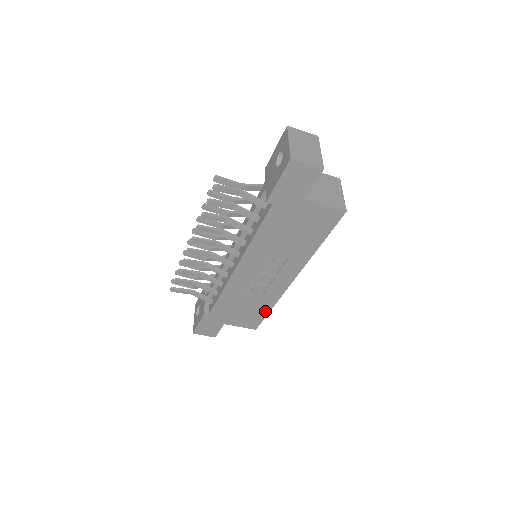
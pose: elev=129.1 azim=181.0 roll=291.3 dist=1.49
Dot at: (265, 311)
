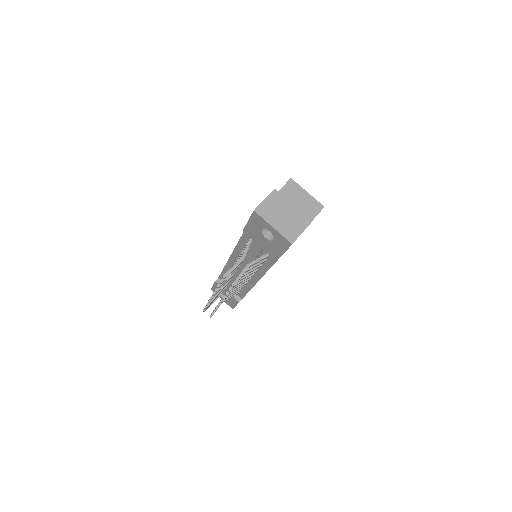
Dot at: occluded
